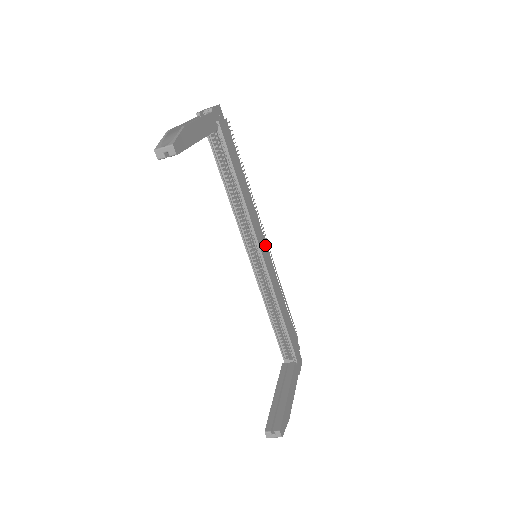
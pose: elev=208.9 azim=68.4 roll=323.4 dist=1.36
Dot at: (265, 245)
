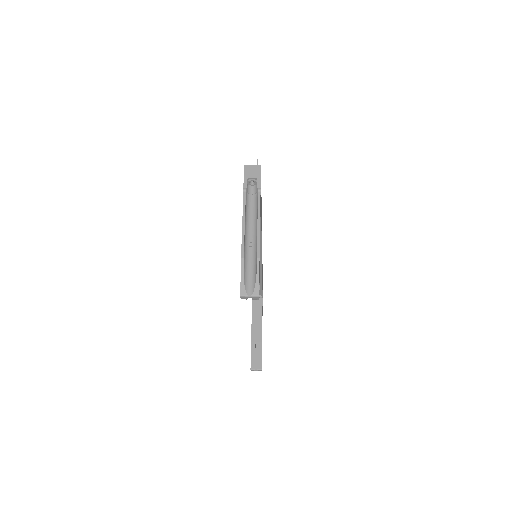
Dot at: occluded
